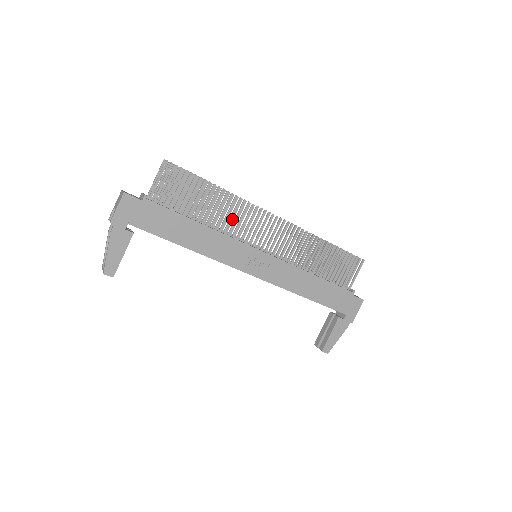
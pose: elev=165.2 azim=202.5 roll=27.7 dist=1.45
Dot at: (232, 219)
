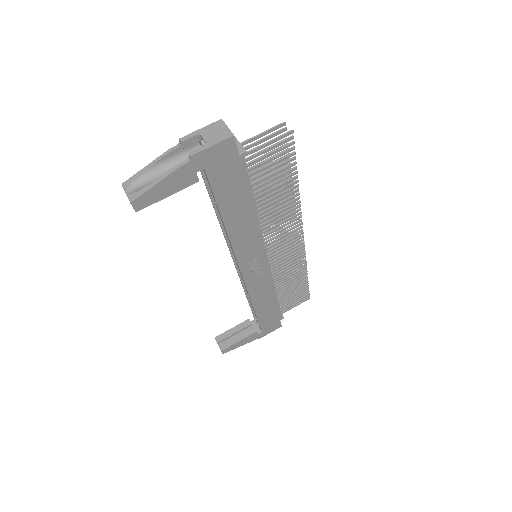
Dot at: (272, 213)
